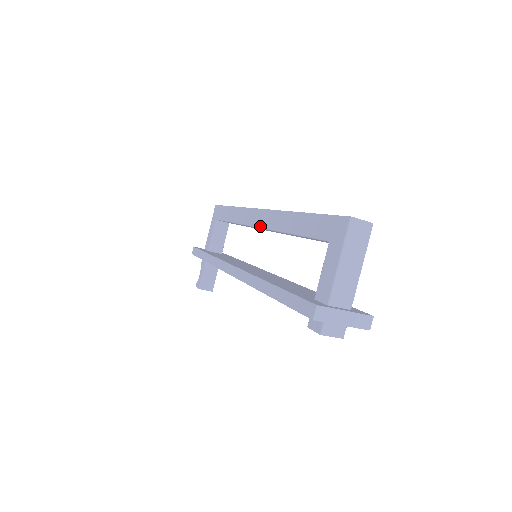
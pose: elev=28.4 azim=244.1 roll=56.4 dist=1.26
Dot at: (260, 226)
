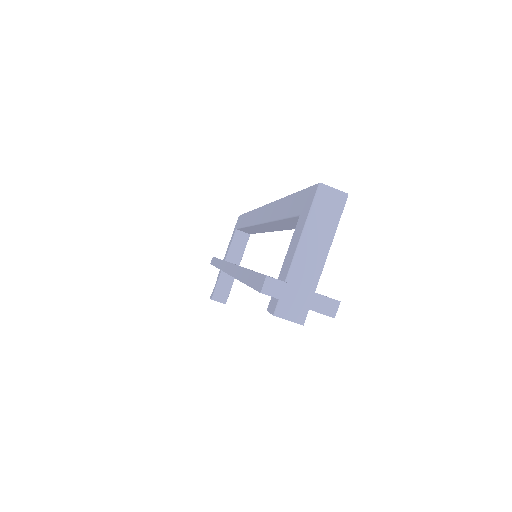
Dot at: (260, 222)
